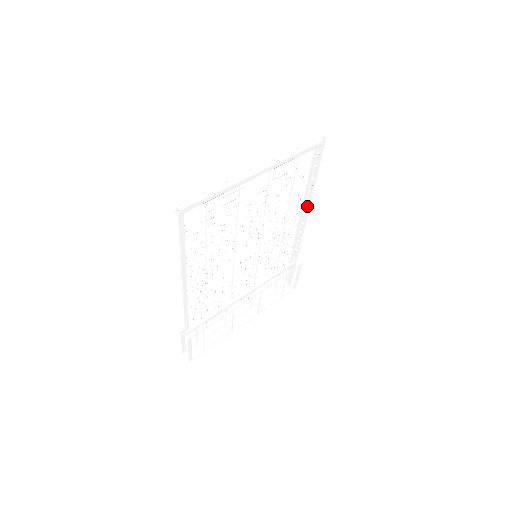
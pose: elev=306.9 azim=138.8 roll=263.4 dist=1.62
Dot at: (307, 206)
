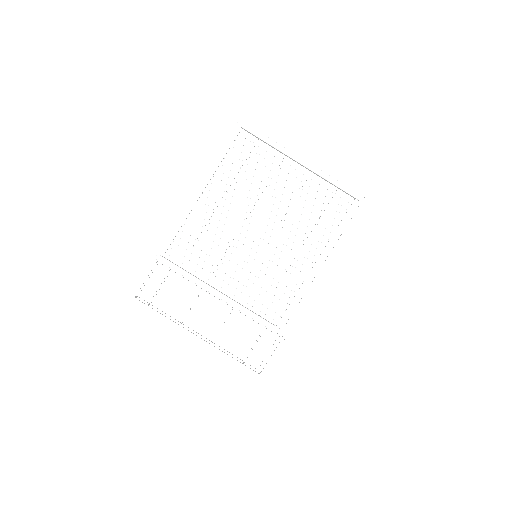
Dot at: (325, 266)
